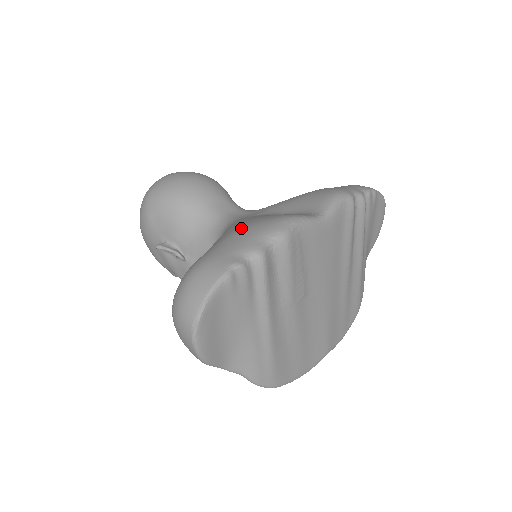
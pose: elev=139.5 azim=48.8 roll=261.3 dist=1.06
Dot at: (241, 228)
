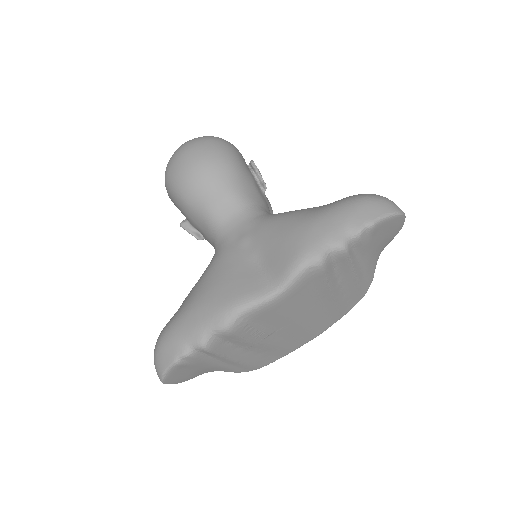
Dot at: (200, 301)
